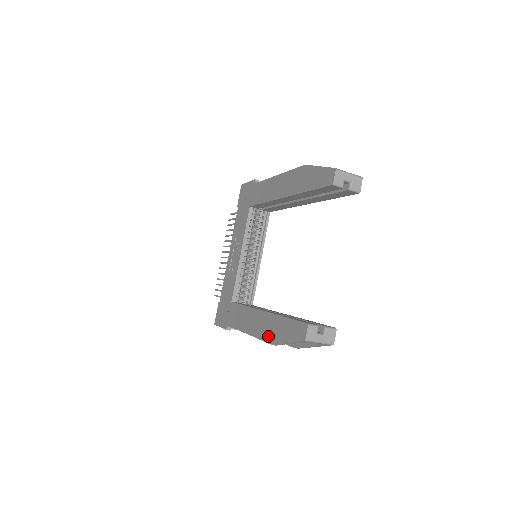
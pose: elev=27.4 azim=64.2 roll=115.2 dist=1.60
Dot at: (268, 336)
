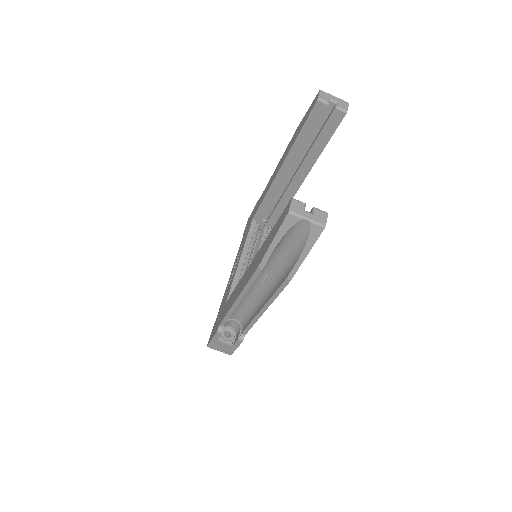
Dot at: (255, 267)
